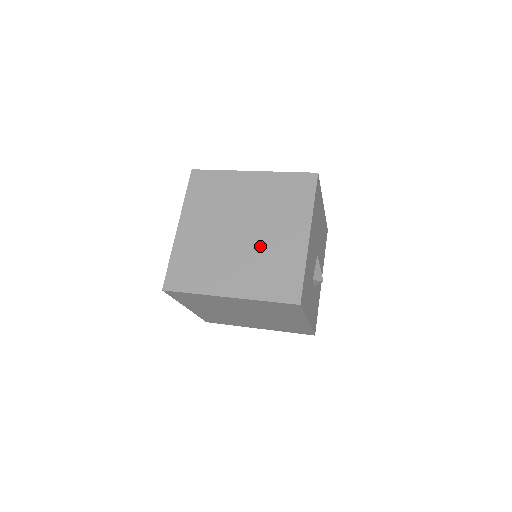
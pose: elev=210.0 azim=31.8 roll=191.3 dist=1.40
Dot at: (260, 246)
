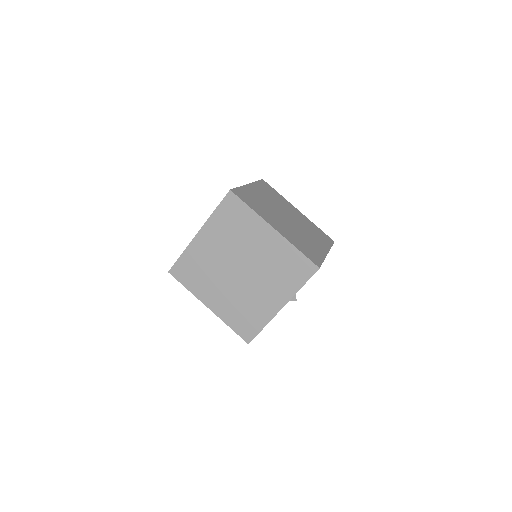
Dot at: (299, 232)
